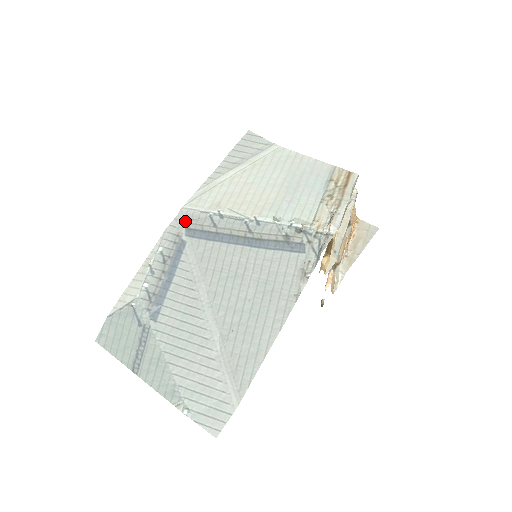
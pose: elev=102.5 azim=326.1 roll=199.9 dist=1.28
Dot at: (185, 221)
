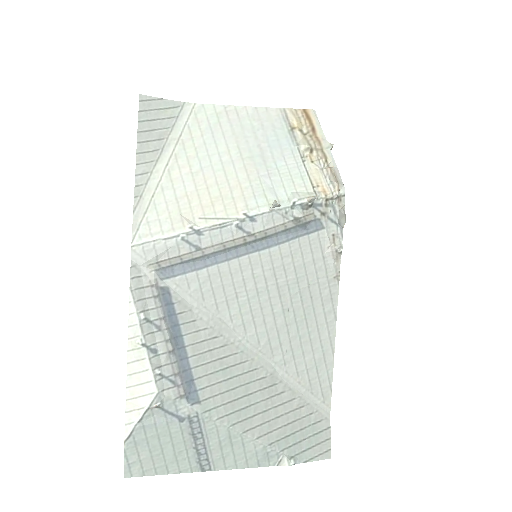
Dot at: (150, 262)
